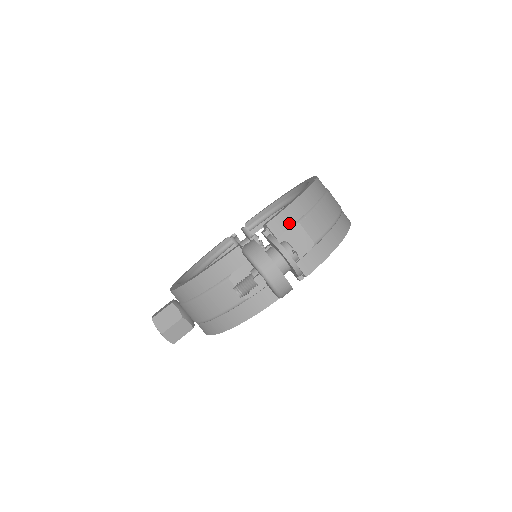
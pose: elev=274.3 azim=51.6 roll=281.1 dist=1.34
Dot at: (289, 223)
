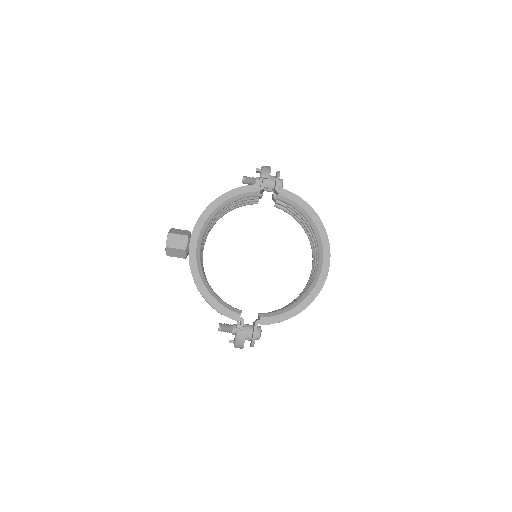
Dot at: occluded
